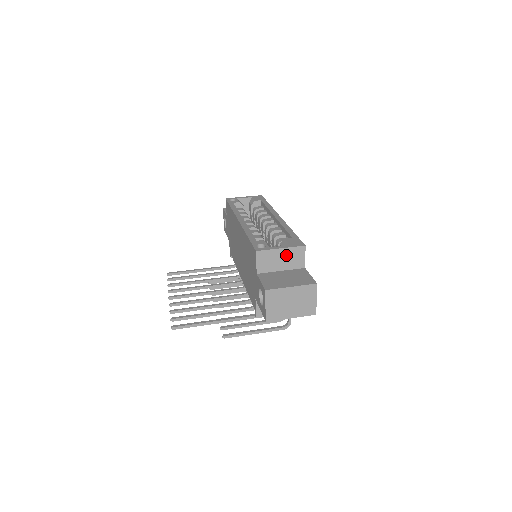
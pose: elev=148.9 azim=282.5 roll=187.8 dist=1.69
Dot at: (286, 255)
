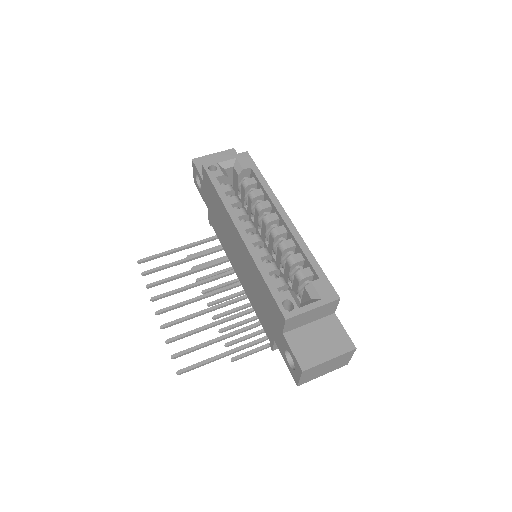
Dot at: (317, 311)
